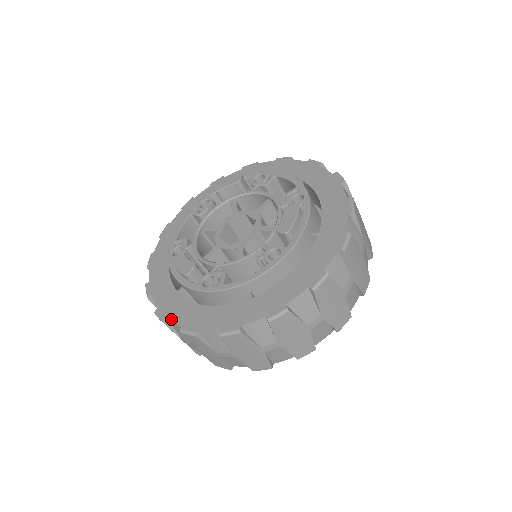
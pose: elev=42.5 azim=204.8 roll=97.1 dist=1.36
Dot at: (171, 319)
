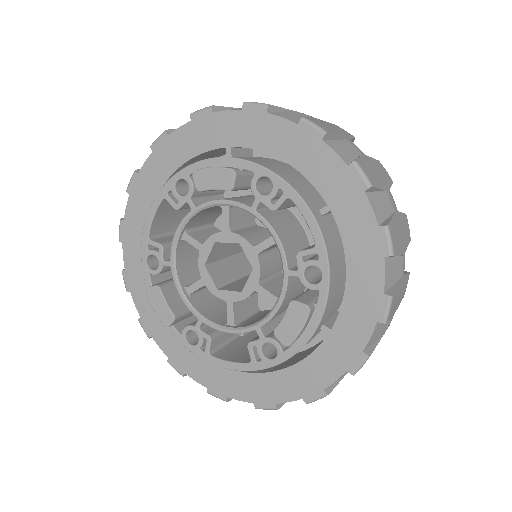
Dot at: (156, 342)
